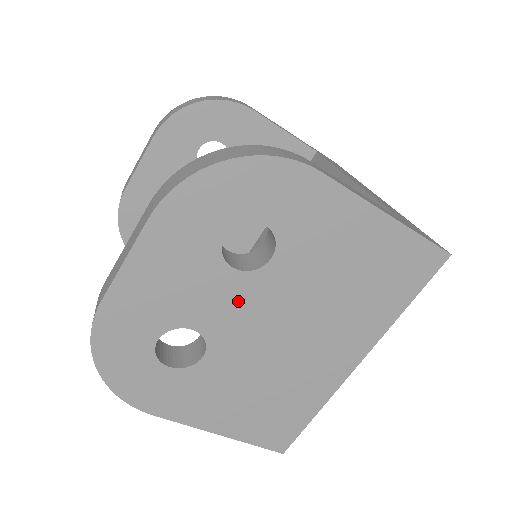
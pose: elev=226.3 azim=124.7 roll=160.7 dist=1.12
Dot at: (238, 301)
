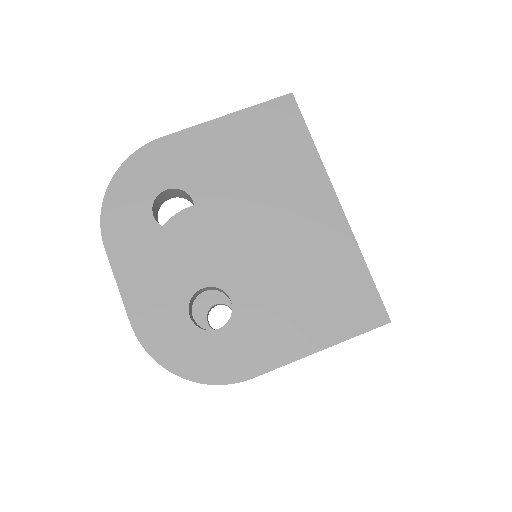
Dot at: (206, 244)
